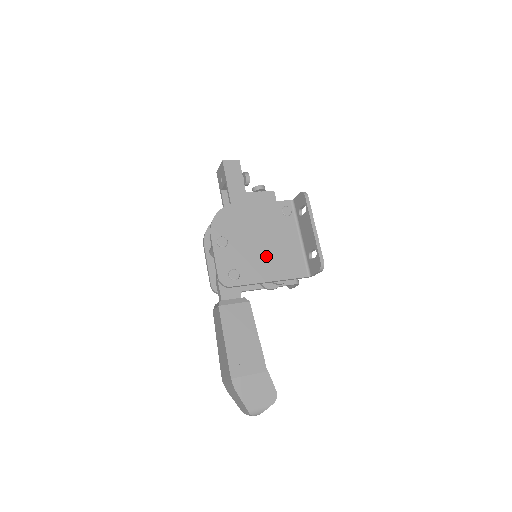
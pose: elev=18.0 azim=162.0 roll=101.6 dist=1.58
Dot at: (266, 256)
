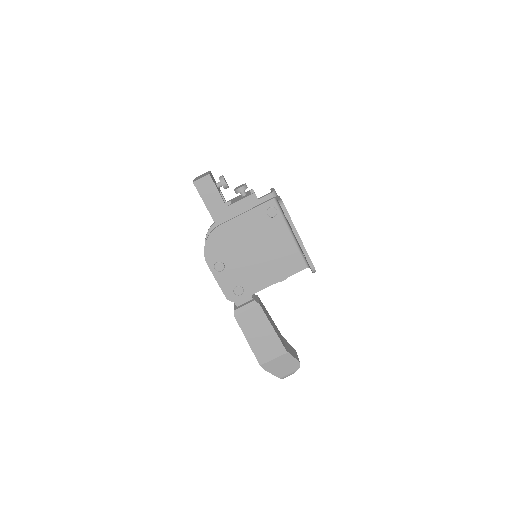
Dot at: (263, 264)
